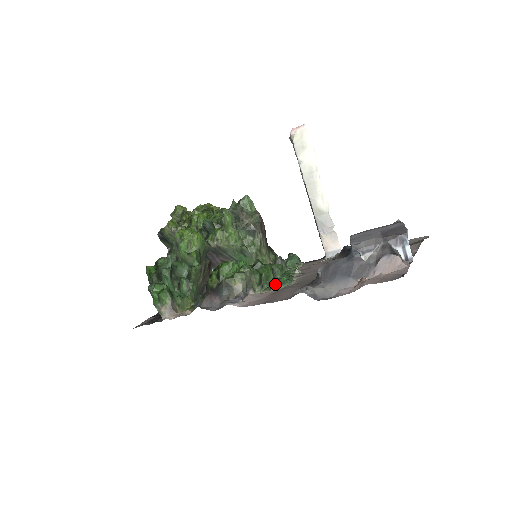
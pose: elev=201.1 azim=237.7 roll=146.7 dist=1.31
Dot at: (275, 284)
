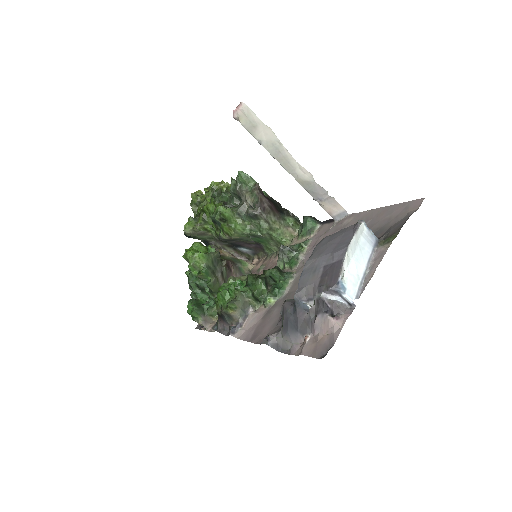
Dot at: (266, 302)
